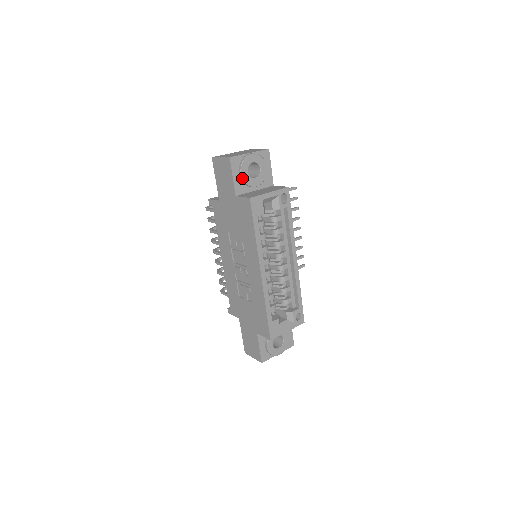
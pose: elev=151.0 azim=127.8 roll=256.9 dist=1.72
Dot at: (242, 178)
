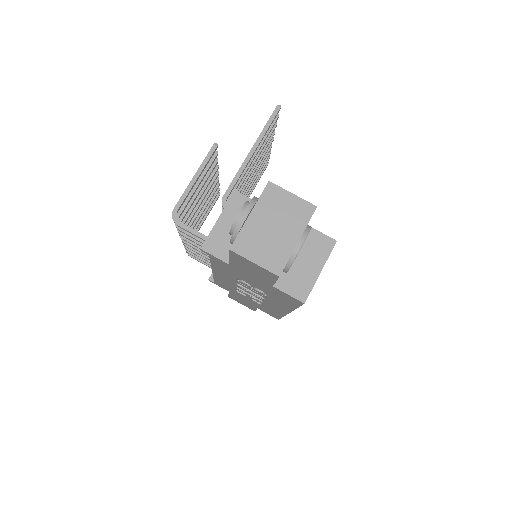
Dot at: occluded
